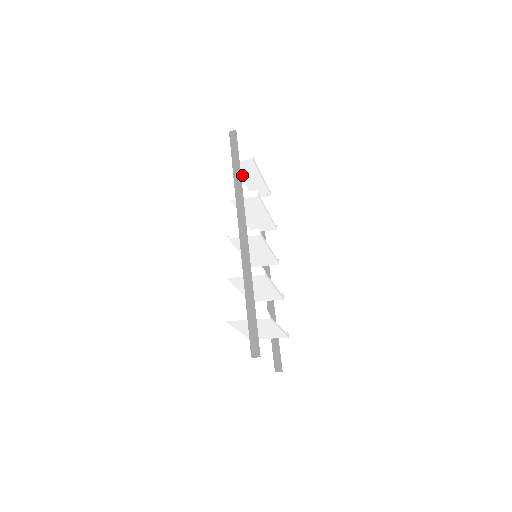
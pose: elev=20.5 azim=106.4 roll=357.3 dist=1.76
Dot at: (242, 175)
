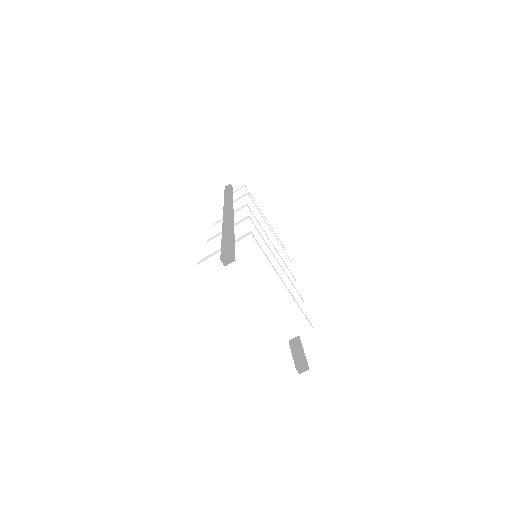
Dot at: occluded
